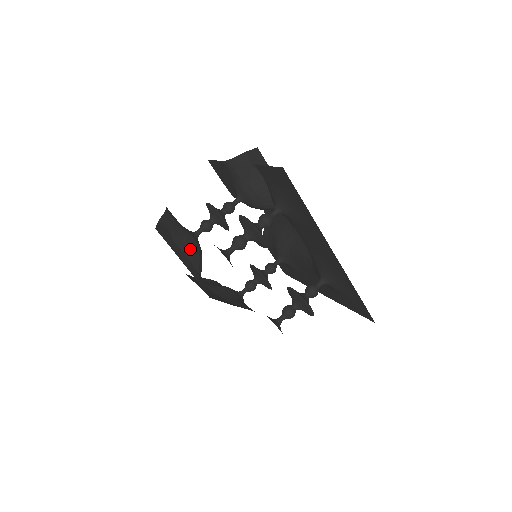
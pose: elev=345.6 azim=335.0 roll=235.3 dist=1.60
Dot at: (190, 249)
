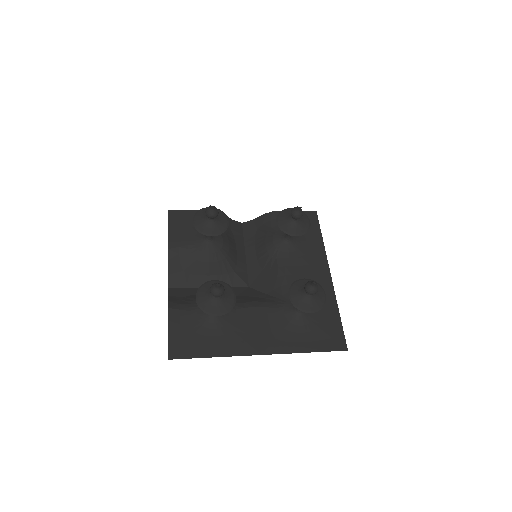
Dot at: (208, 266)
